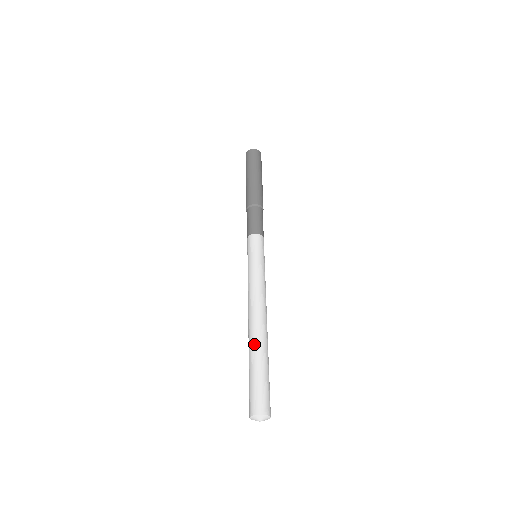
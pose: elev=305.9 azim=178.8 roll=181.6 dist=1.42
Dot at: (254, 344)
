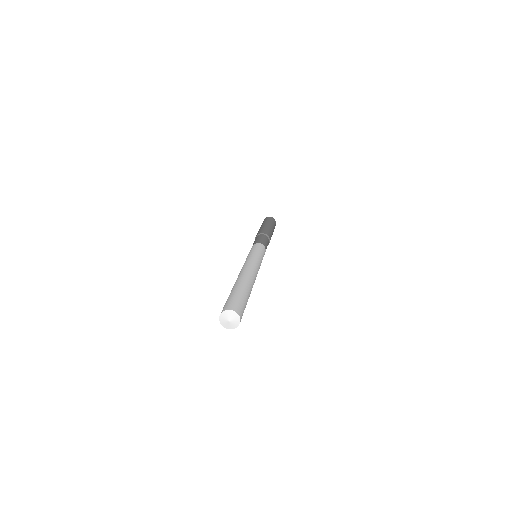
Dot at: (243, 281)
